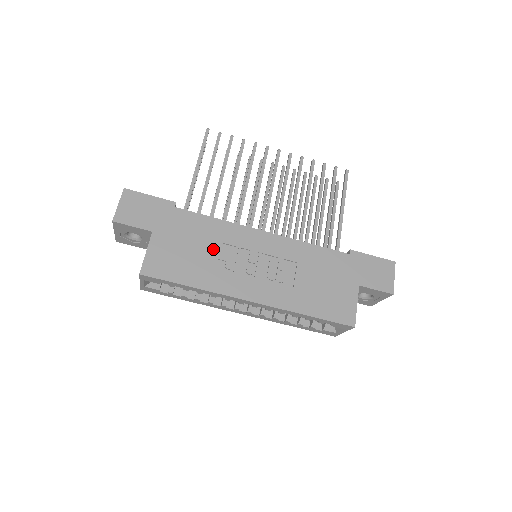
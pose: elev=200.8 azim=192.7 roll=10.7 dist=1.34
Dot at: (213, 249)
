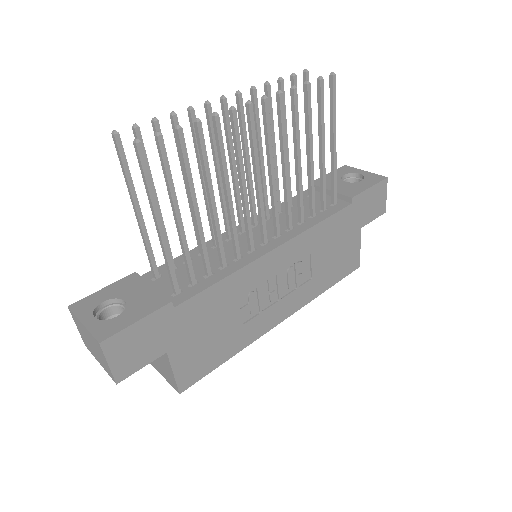
Dot at: (234, 311)
